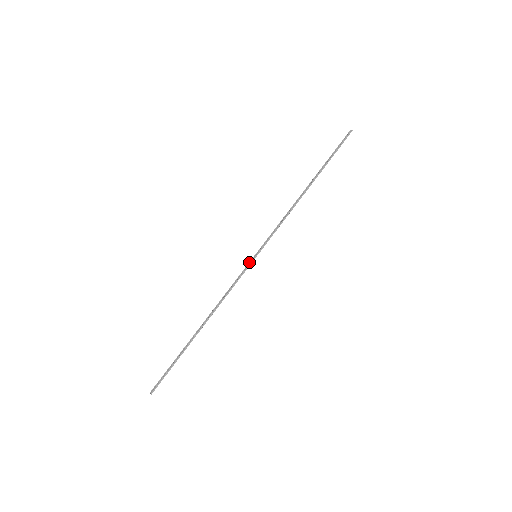
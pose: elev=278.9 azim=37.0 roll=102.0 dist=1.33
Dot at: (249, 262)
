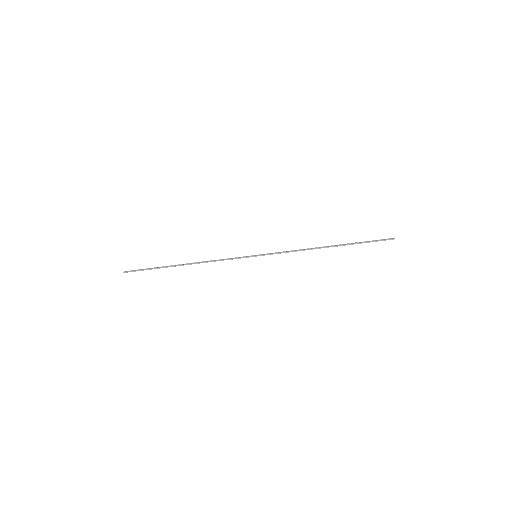
Dot at: occluded
